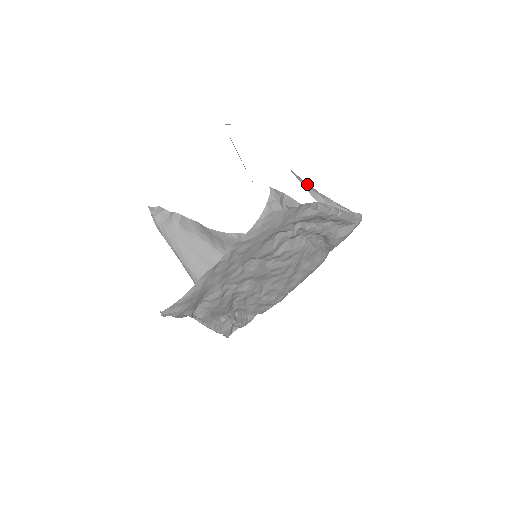
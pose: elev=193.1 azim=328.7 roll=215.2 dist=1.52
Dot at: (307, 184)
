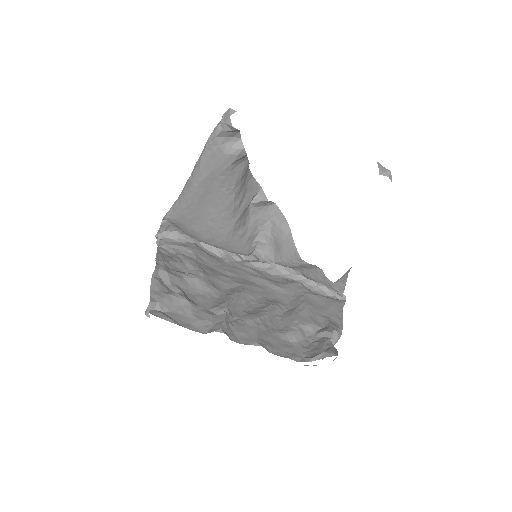
Dot at: occluded
